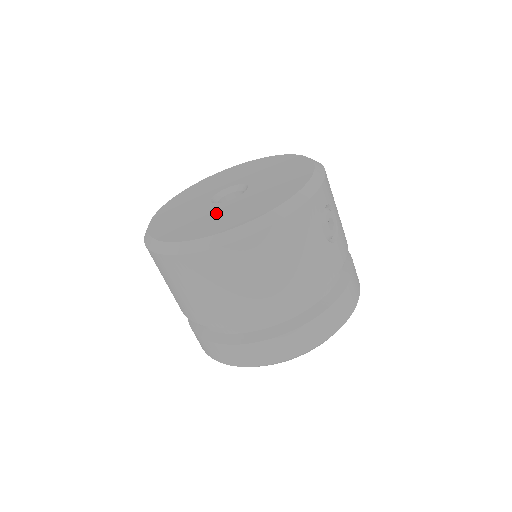
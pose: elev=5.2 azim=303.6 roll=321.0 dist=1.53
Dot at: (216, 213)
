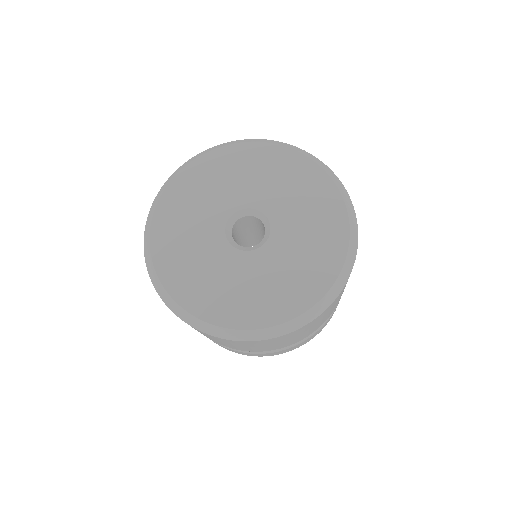
Dot at: (249, 276)
